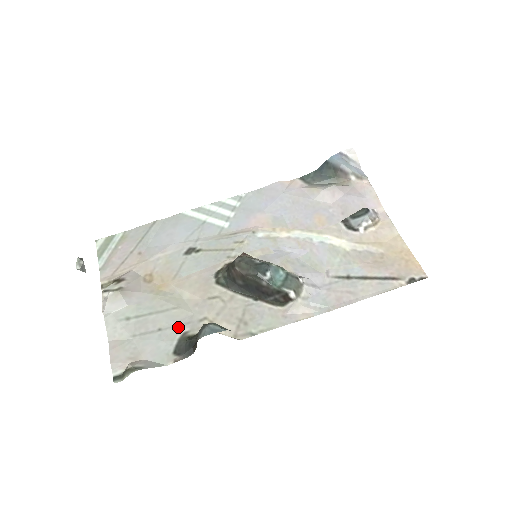
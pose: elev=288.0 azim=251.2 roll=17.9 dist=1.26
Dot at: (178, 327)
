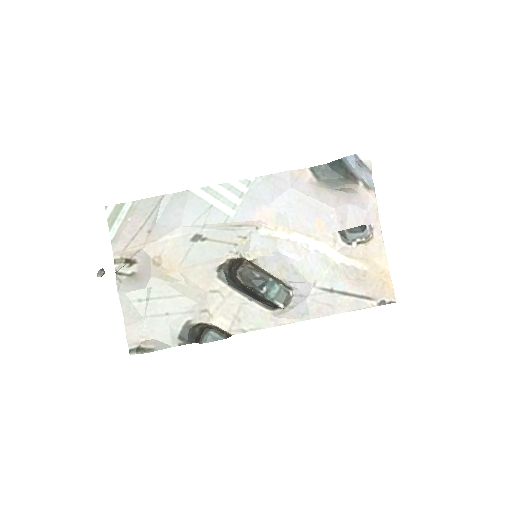
Dot at: (183, 314)
